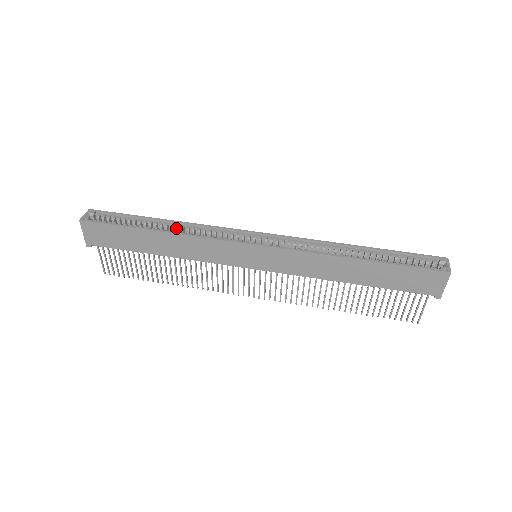
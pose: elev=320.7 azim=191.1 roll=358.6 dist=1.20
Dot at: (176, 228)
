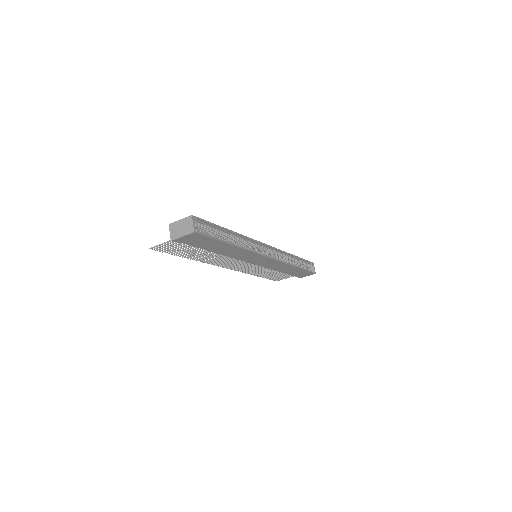
Dot at: (236, 239)
